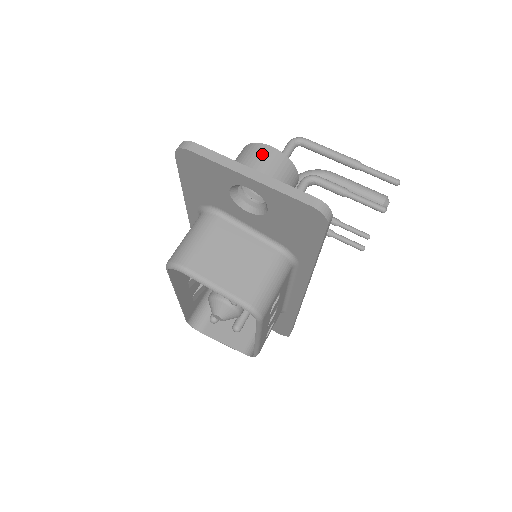
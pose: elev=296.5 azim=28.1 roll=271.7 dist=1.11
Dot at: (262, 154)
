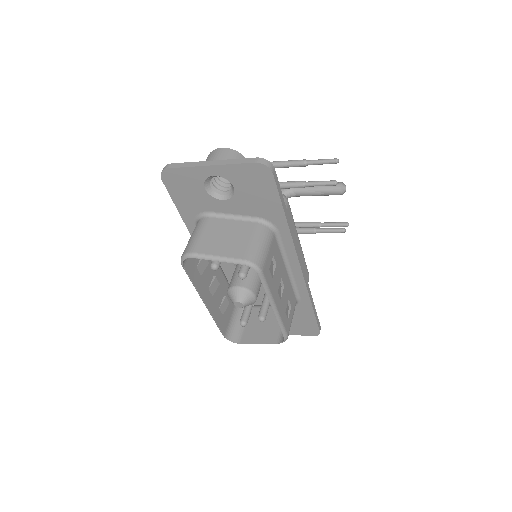
Dot at: (216, 153)
